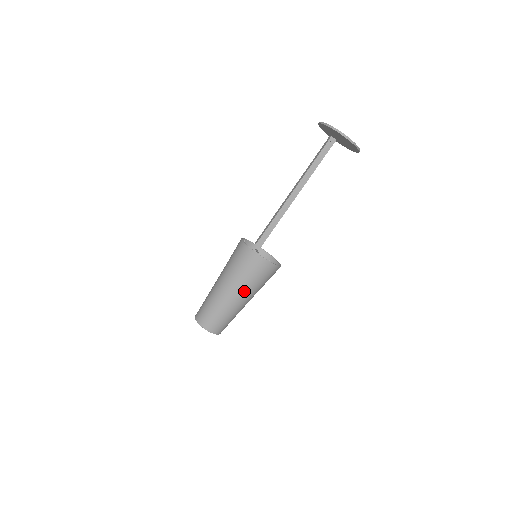
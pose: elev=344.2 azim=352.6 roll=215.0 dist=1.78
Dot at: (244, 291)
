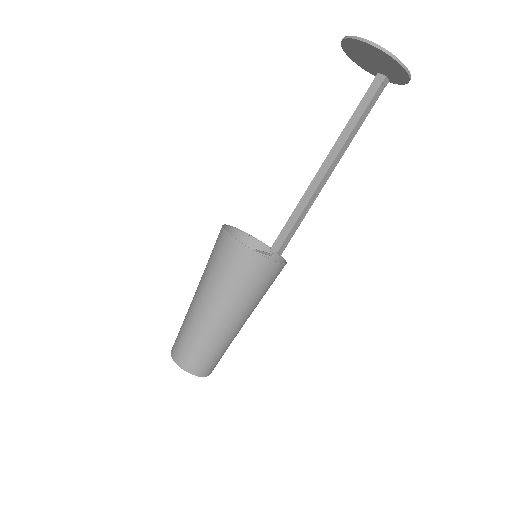
Dot at: (212, 295)
